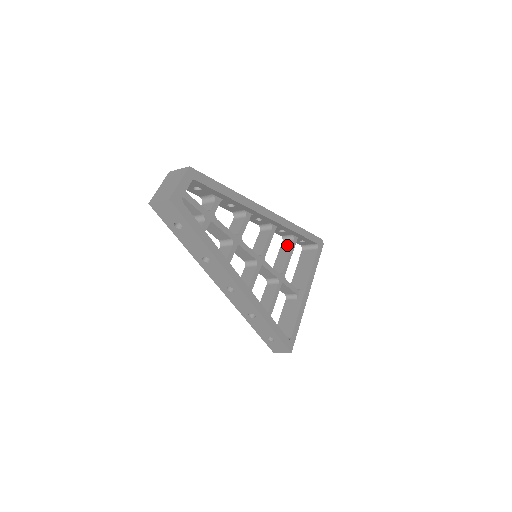
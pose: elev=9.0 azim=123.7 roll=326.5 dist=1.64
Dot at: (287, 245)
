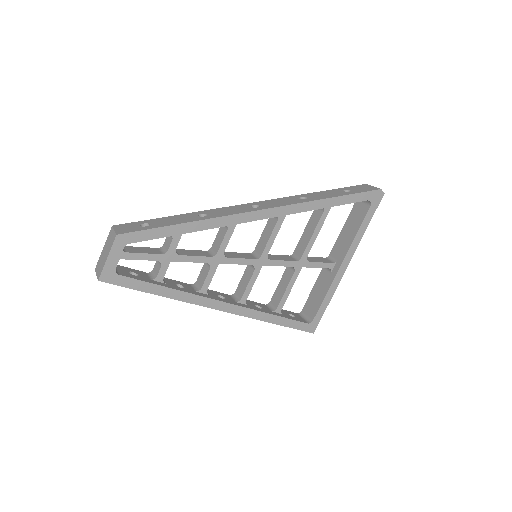
Dot at: (316, 216)
